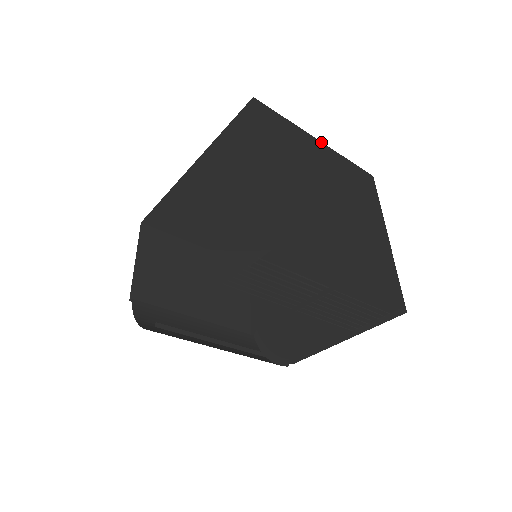
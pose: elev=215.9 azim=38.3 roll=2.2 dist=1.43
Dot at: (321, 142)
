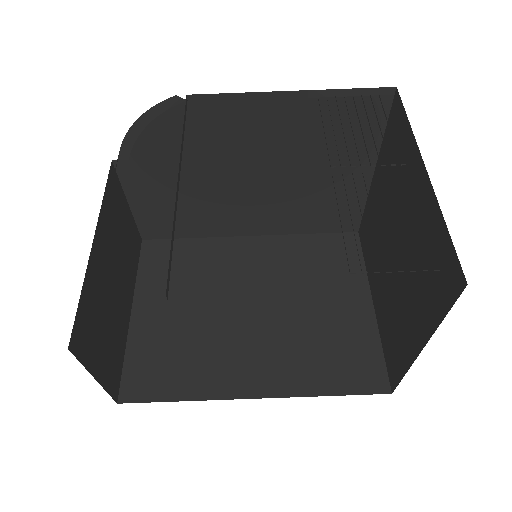
Dot at: (373, 307)
